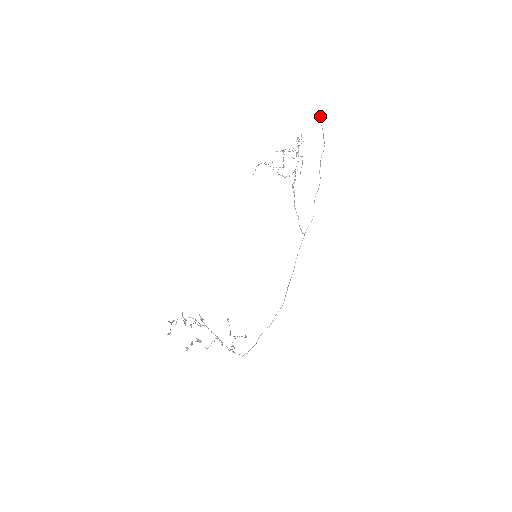
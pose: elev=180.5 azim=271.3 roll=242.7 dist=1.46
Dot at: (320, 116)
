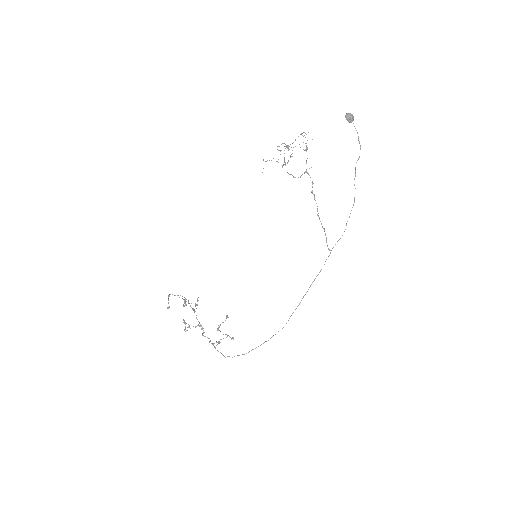
Dot at: (350, 115)
